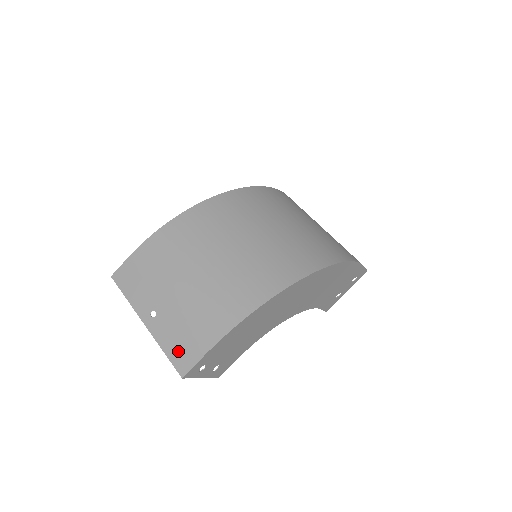
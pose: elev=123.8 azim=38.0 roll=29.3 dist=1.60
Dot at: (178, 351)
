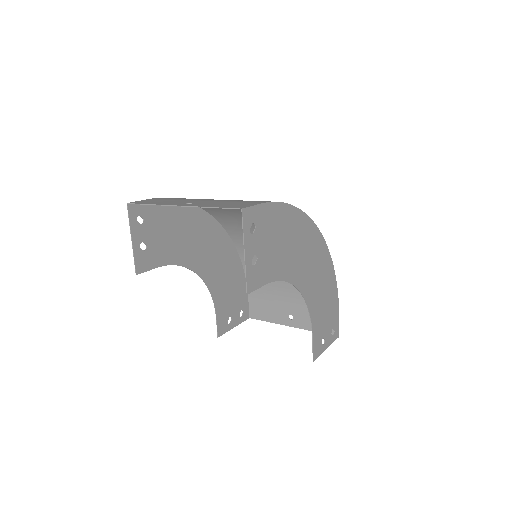
Dot at: (229, 205)
